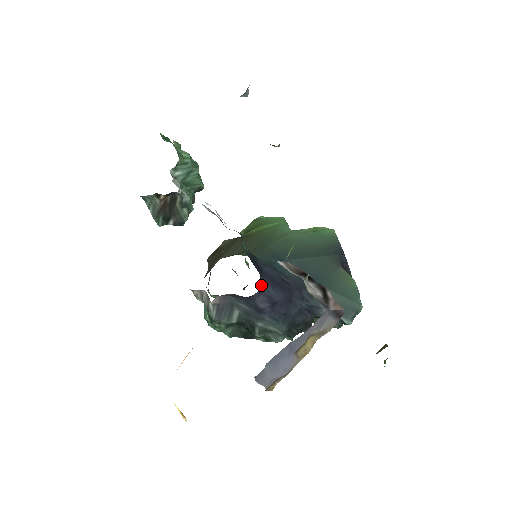
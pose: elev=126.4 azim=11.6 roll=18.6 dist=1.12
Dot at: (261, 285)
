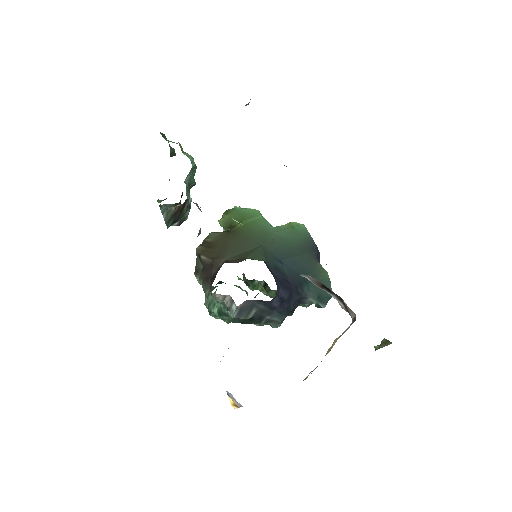
Dot at: (277, 289)
